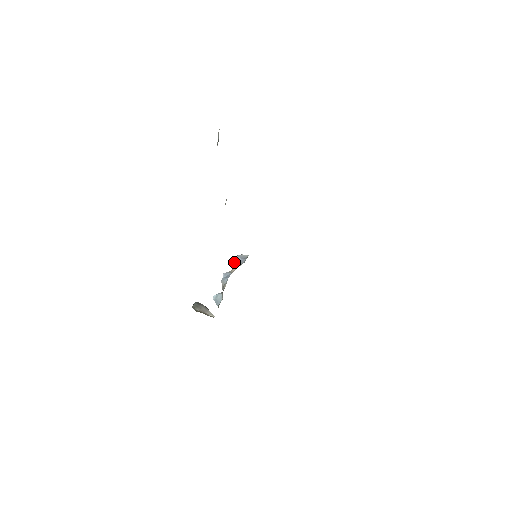
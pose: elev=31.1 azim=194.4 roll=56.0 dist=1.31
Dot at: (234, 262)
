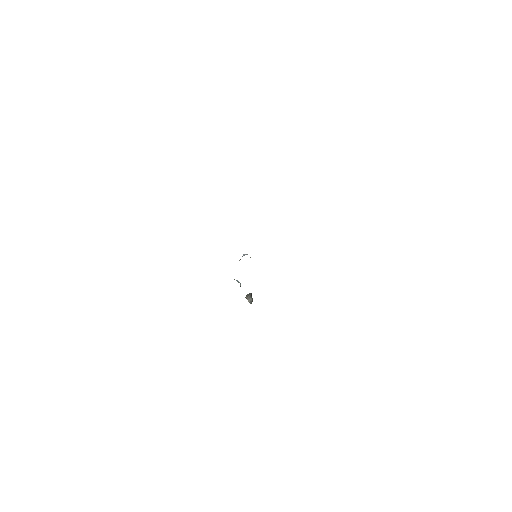
Dot at: occluded
